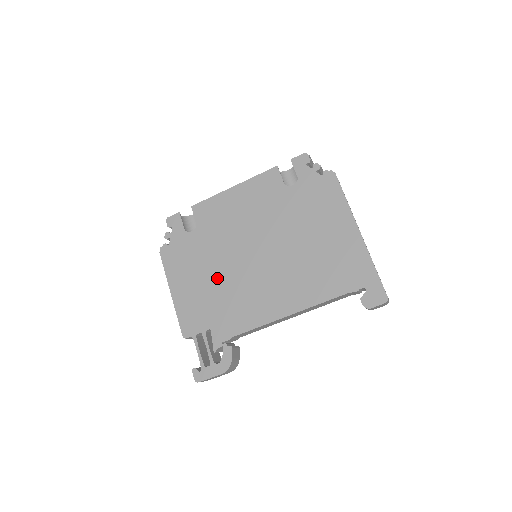
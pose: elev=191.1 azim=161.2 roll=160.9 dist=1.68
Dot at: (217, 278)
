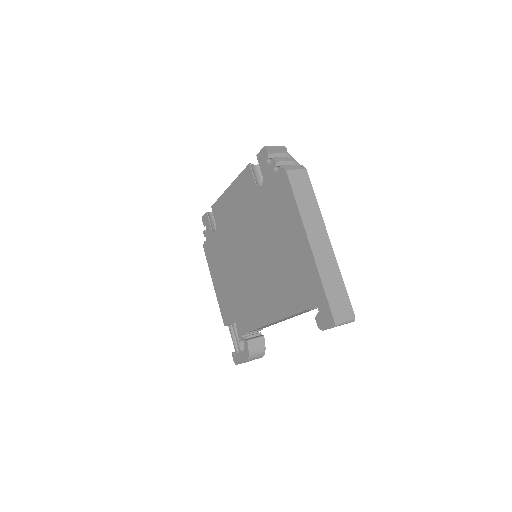
Dot at: (232, 277)
